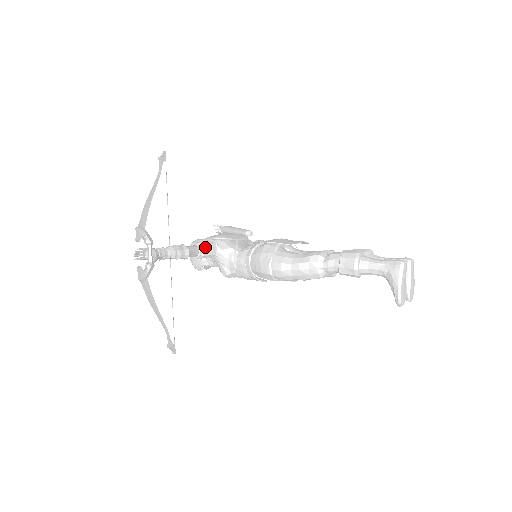
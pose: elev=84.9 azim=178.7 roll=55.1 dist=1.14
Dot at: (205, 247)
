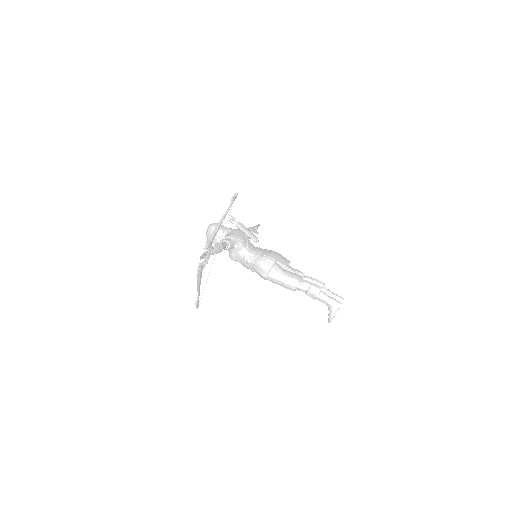
Dot at: (230, 245)
